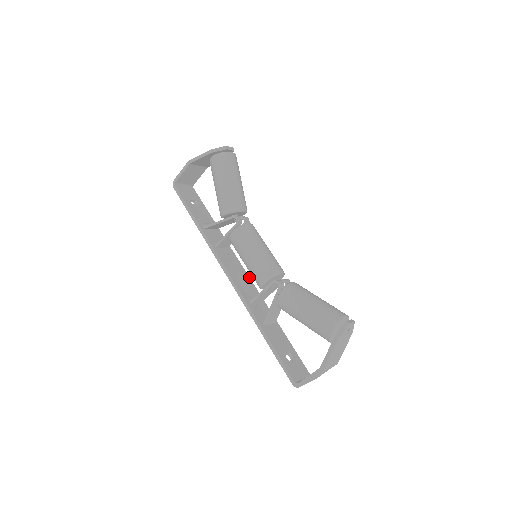
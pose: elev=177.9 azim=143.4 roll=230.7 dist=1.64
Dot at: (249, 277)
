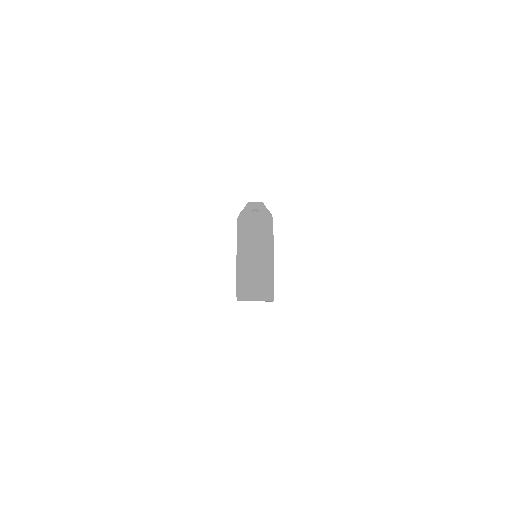
Dot at: occluded
